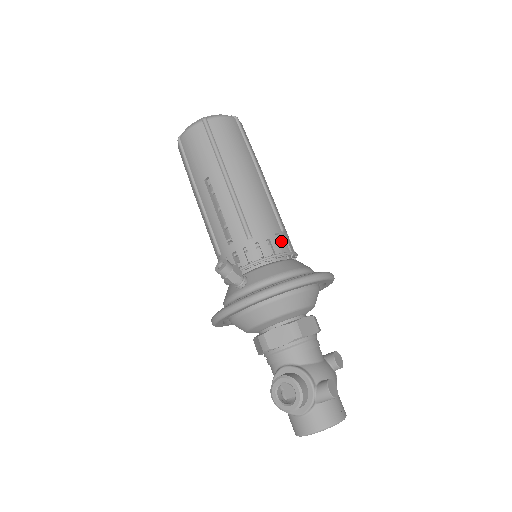
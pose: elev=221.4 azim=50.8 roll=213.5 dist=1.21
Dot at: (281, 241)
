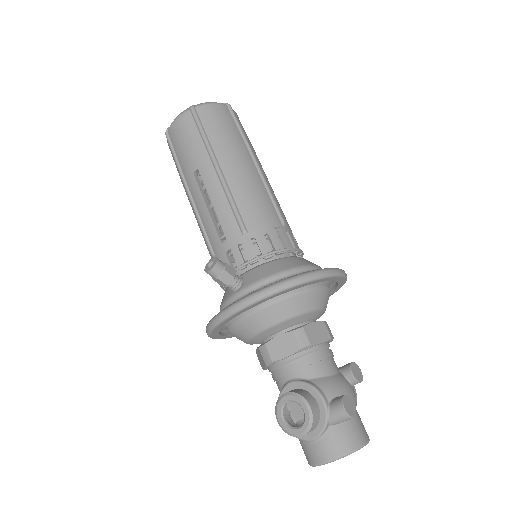
Dot at: (282, 236)
